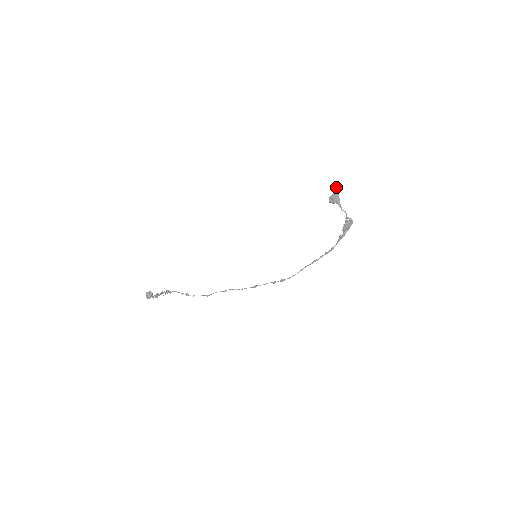
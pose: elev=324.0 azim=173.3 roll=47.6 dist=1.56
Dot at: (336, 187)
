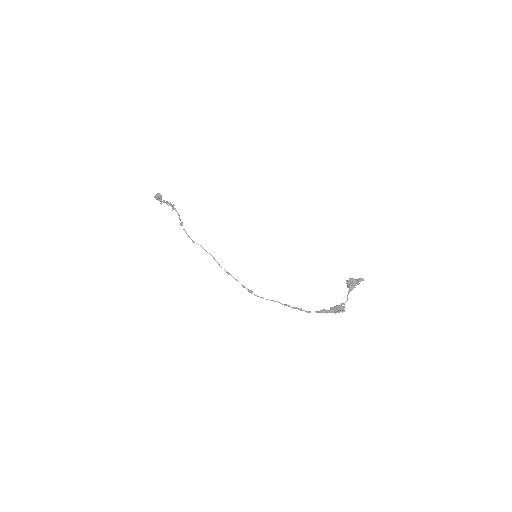
Dot at: (362, 278)
